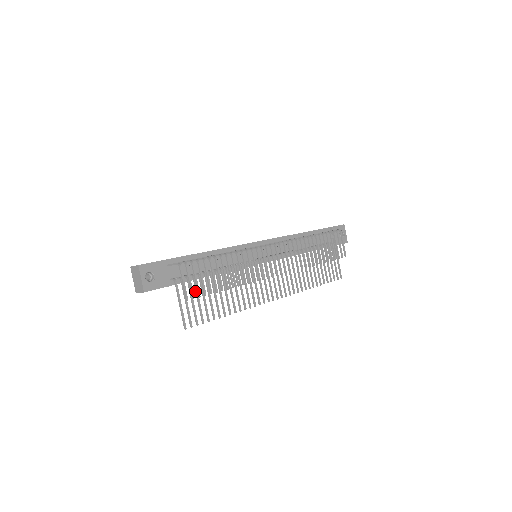
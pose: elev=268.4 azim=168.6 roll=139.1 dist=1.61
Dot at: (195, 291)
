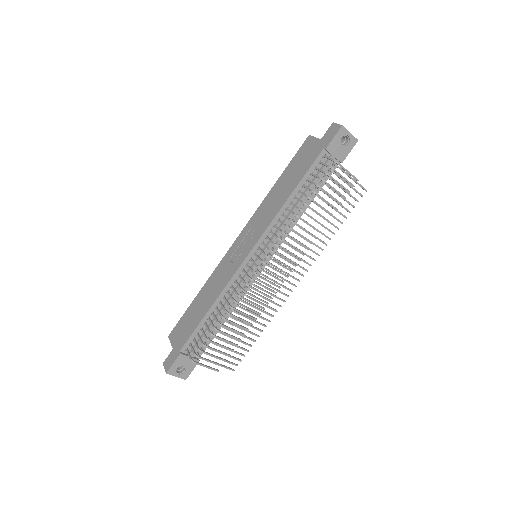
Dot at: (221, 347)
